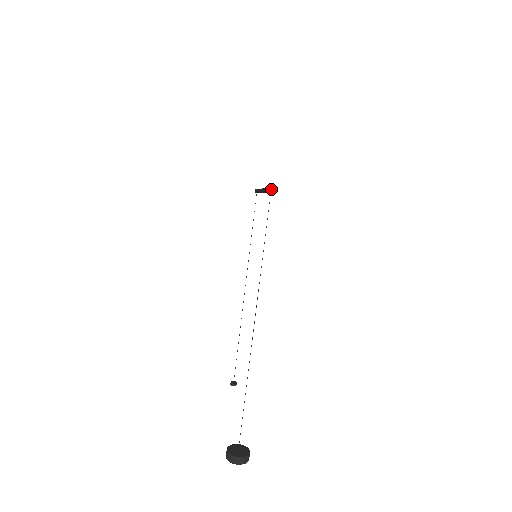
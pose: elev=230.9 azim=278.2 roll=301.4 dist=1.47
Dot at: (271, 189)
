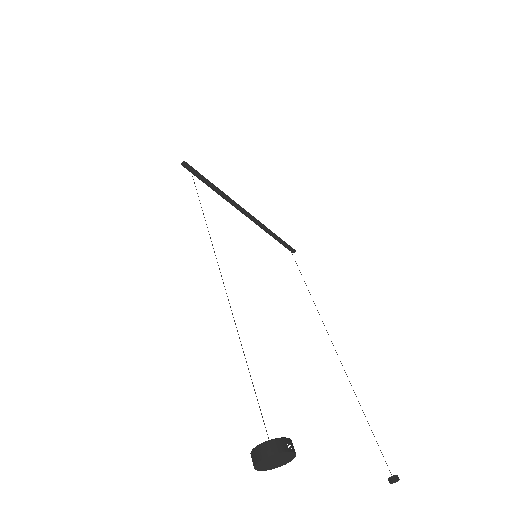
Dot at: (182, 164)
